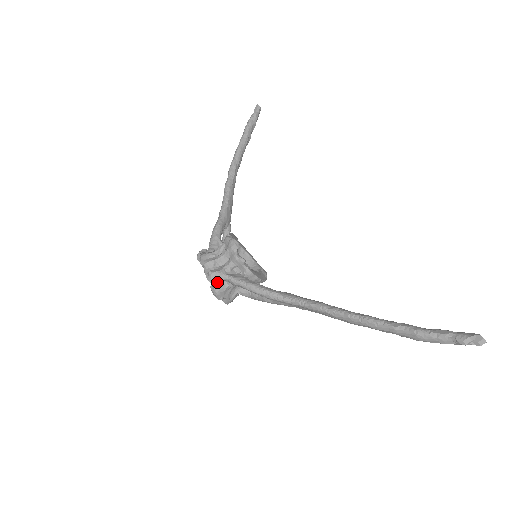
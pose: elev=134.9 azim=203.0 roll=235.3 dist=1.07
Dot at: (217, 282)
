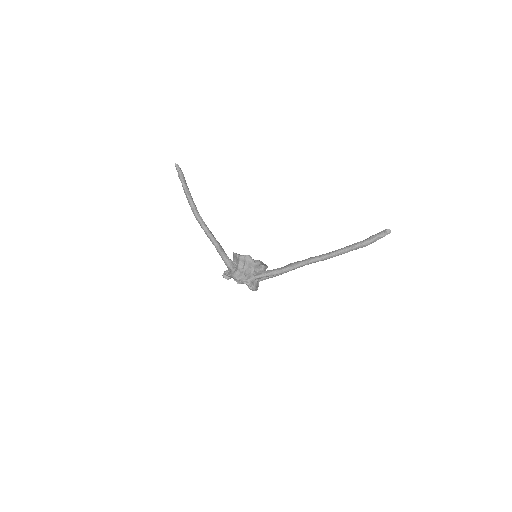
Dot at: (252, 283)
